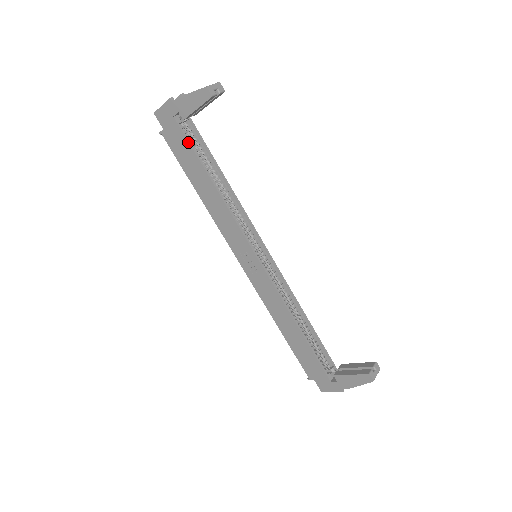
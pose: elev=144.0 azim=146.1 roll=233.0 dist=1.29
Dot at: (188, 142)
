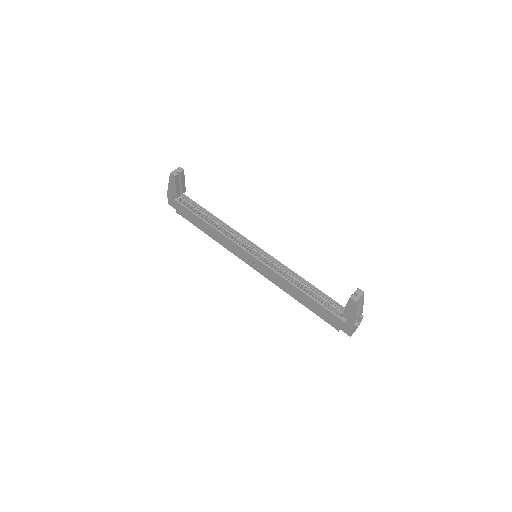
Dot at: (186, 208)
